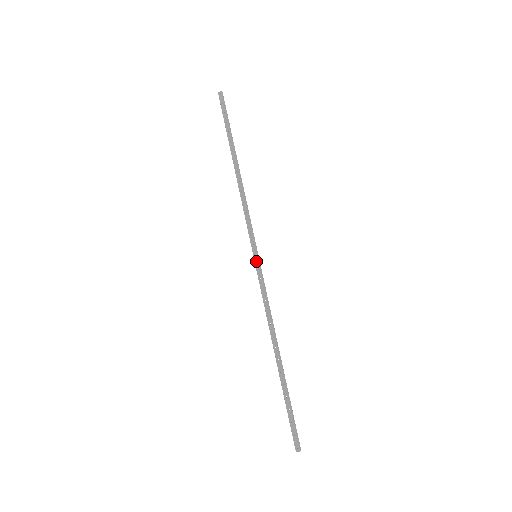
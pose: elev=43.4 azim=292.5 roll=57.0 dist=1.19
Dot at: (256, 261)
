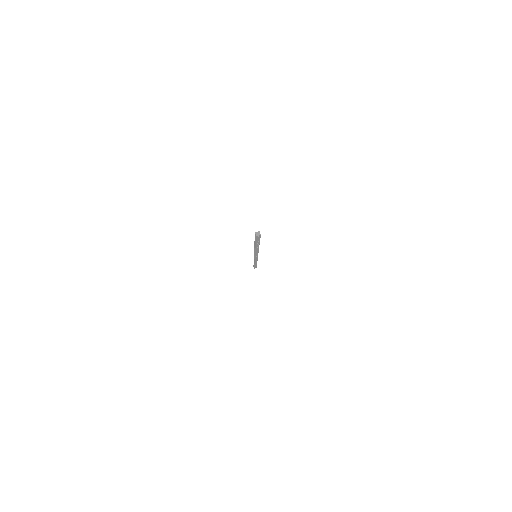
Dot at: occluded
